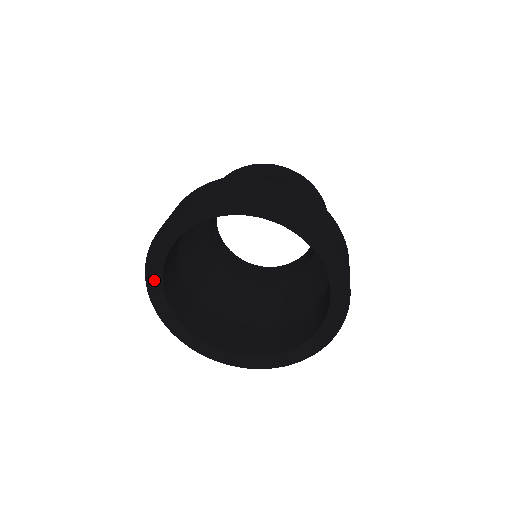
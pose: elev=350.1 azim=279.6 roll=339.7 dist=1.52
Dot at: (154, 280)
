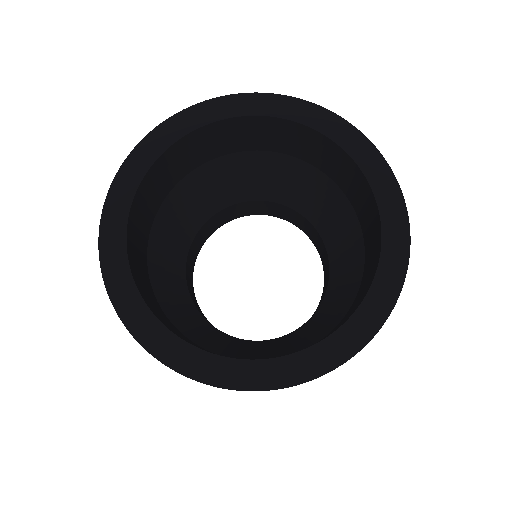
Dot at: (115, 213)
